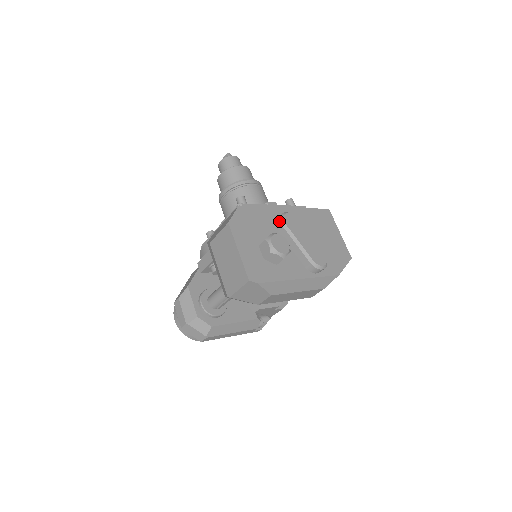
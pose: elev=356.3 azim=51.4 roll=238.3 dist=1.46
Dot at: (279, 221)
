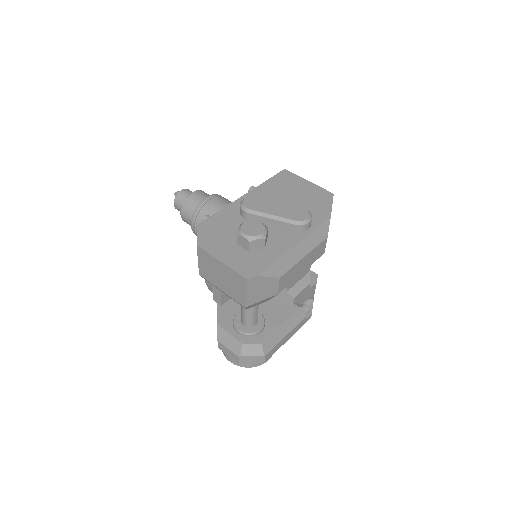
Dot at: (242, 211)
